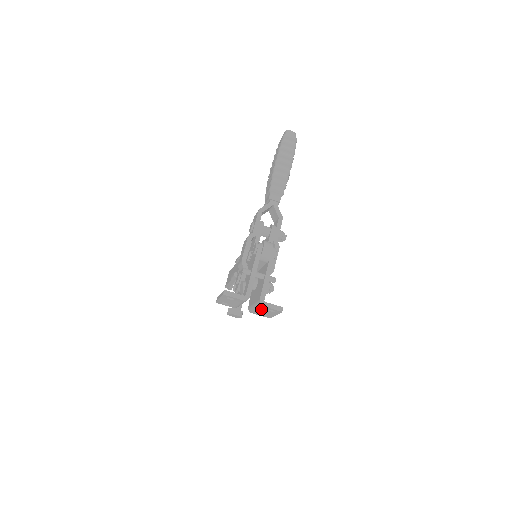
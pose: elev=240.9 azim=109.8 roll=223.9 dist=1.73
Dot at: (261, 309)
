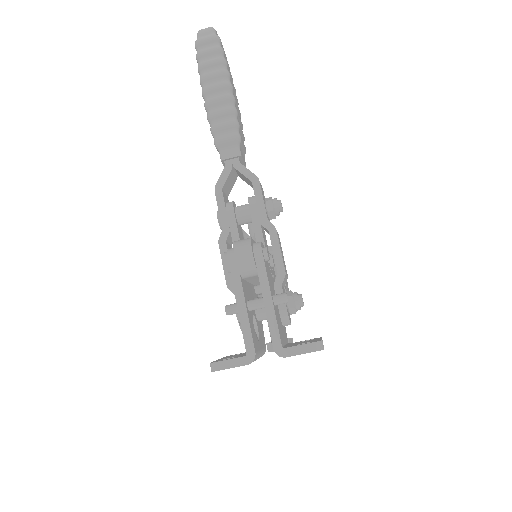
Dot at: occluded
